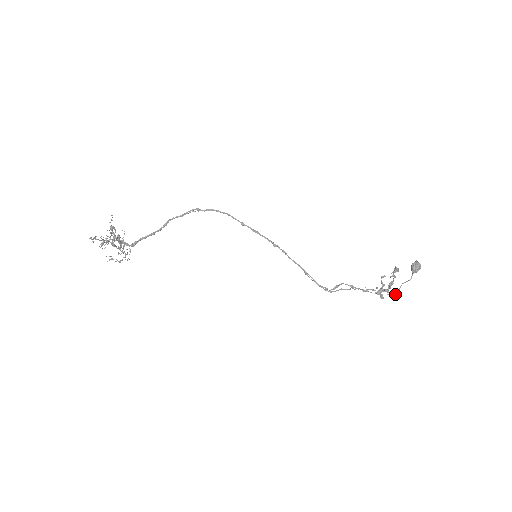
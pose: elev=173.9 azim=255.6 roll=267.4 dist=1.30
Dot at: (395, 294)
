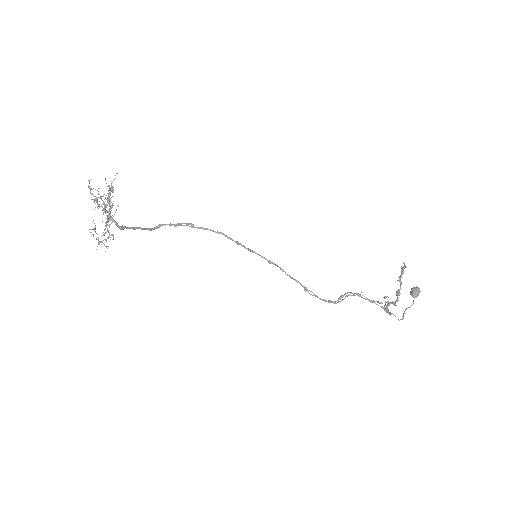
Dot at: (401, 319)
